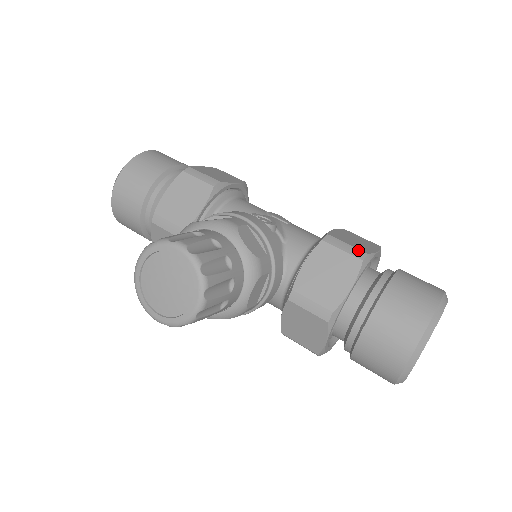
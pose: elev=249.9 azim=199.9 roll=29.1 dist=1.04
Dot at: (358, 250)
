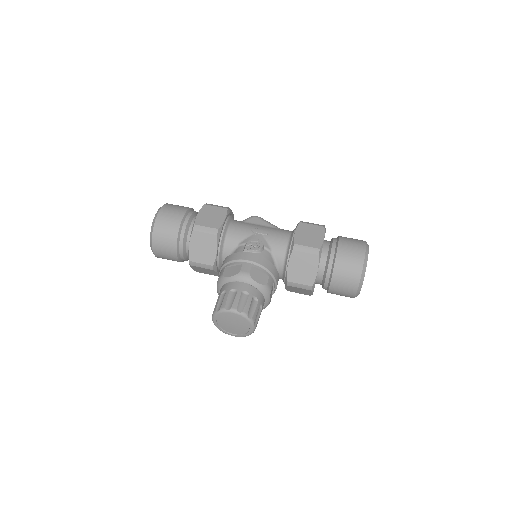
Dot at: (314, 249)
